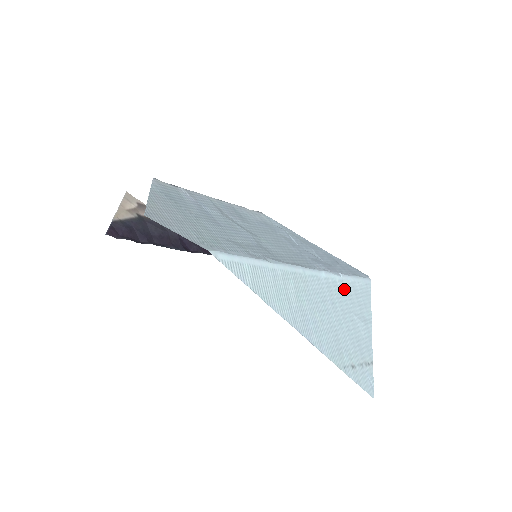
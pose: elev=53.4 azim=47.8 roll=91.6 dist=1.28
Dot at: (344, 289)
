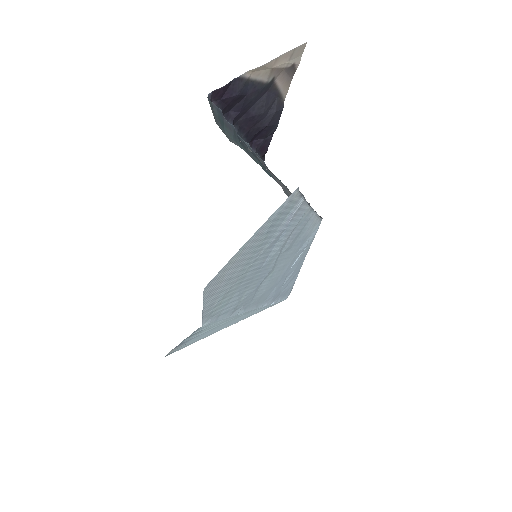
Dot at: occluded
